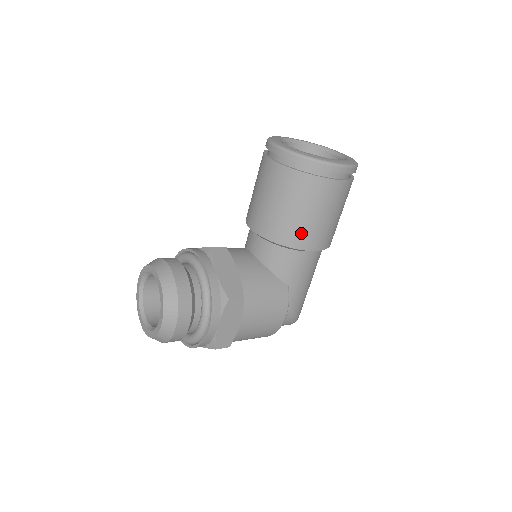
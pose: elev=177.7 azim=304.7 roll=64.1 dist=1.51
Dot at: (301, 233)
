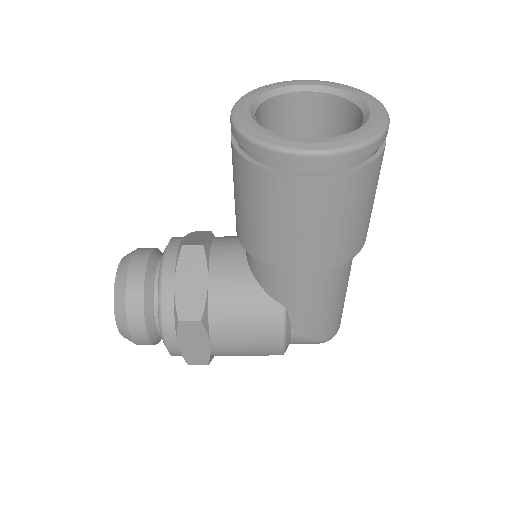
Dot at: (274, 248)
